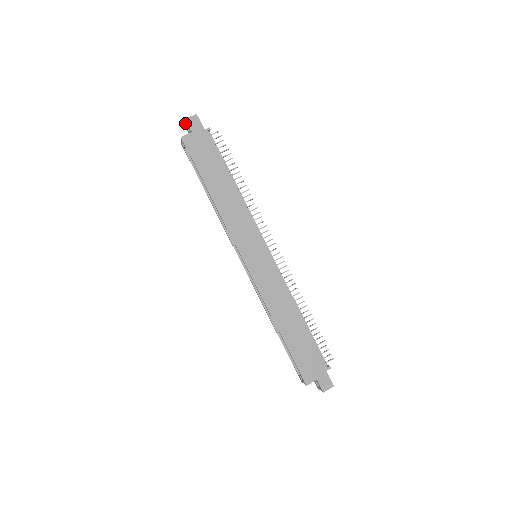
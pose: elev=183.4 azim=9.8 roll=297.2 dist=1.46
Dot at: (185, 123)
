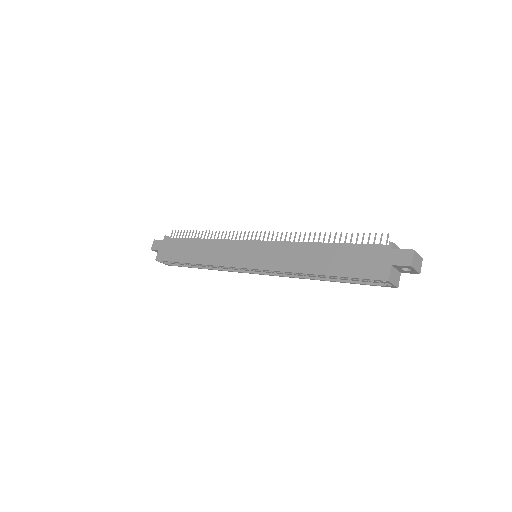
Dot at: occluded
